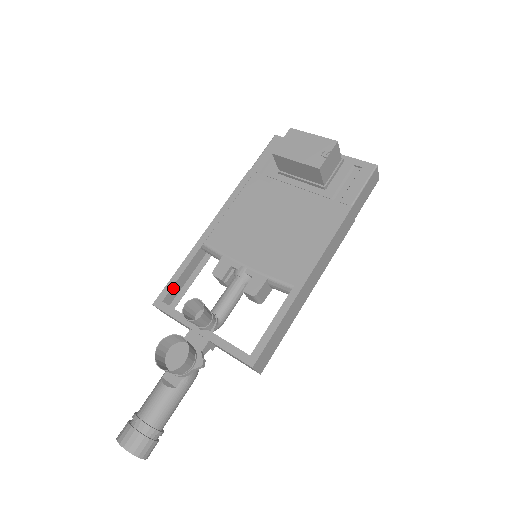
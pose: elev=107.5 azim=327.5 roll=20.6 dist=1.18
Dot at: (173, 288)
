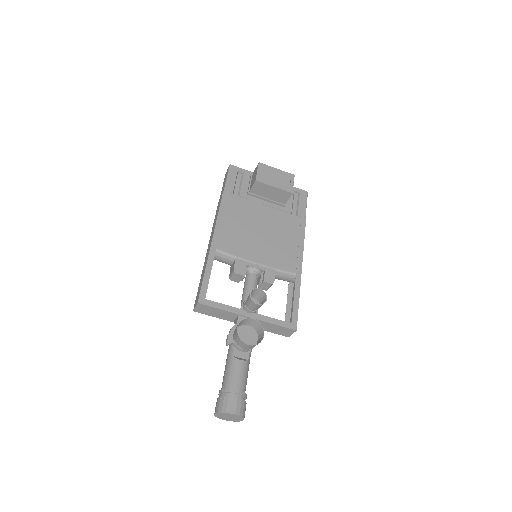
Dot at: (199, 288)
